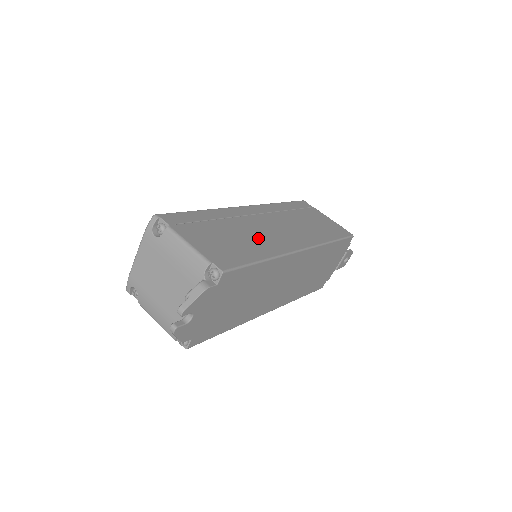
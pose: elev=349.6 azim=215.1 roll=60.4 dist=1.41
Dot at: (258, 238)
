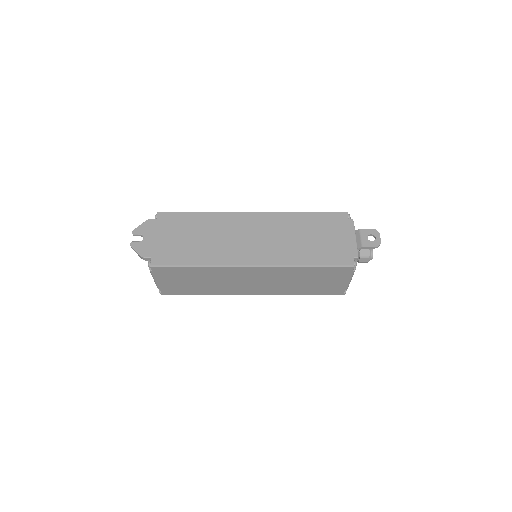
Dot at: occluded
